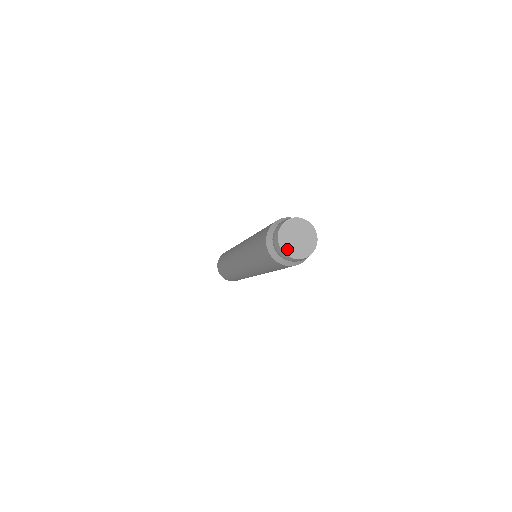
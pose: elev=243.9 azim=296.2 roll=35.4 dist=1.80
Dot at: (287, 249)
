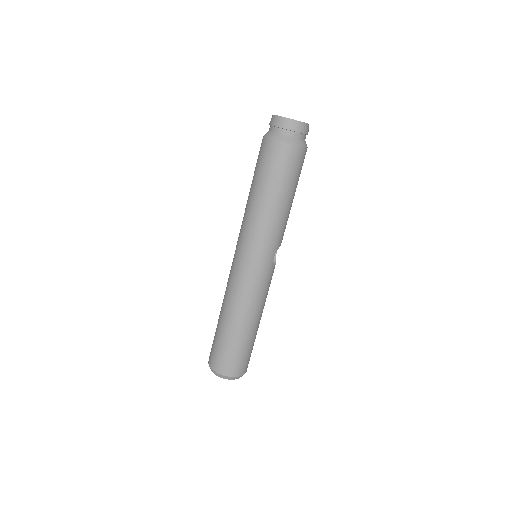
Dot at: (284, 117)
